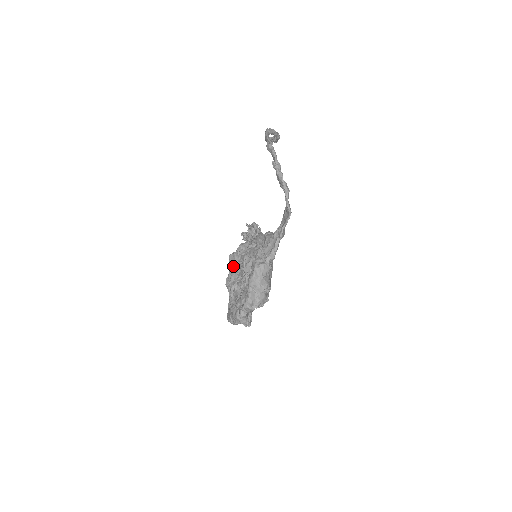
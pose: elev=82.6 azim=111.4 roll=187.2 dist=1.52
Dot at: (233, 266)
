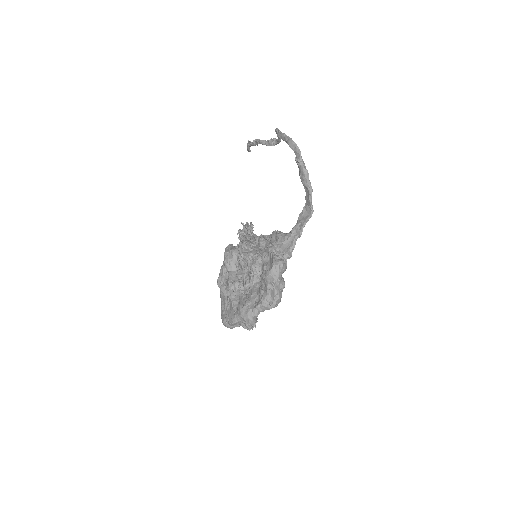
Dot at: (231, 264)
